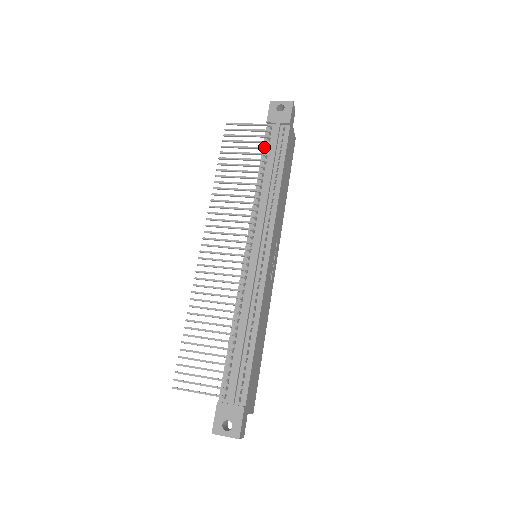
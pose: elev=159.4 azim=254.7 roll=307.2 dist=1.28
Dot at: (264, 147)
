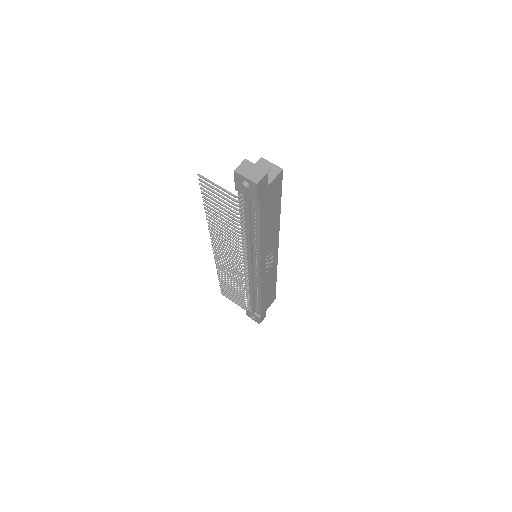
Dot at: (237, 214)
